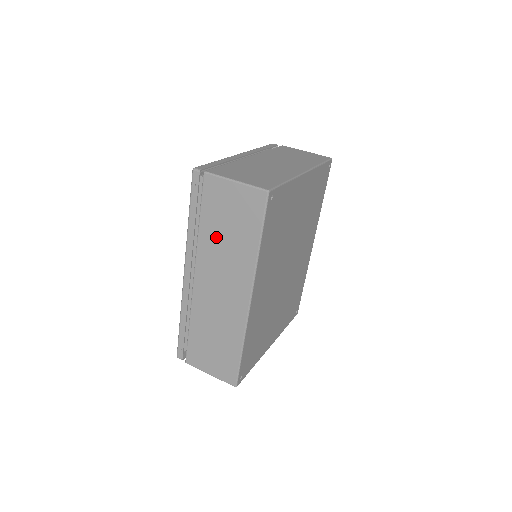
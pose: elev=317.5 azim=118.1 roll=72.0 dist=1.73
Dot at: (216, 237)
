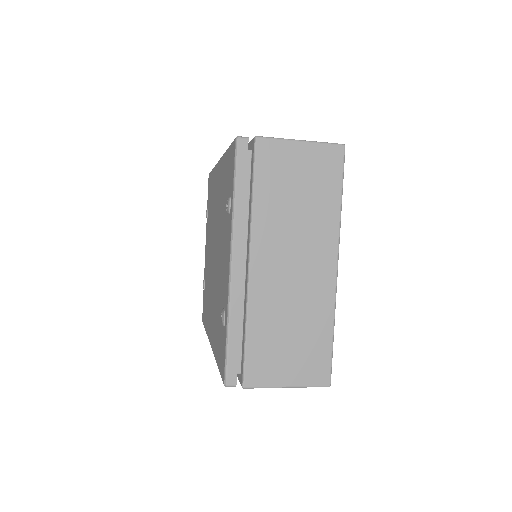
Dot at: occluded
